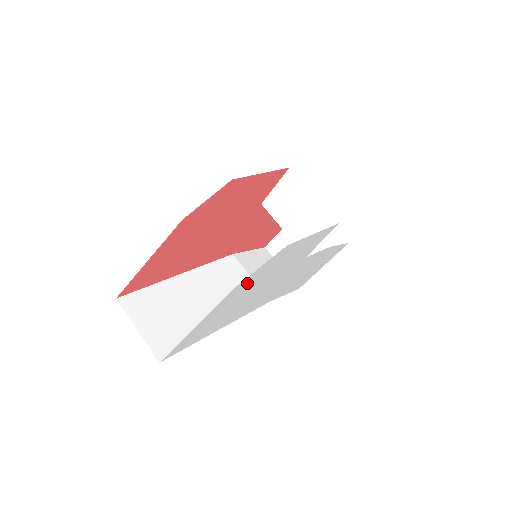
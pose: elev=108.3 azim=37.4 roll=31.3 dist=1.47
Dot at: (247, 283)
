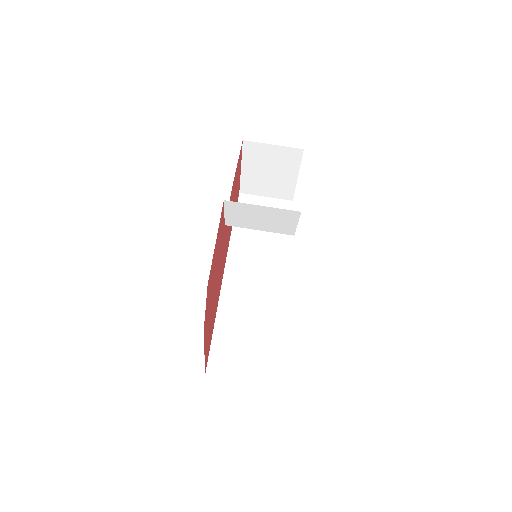
Dot at: occluded
